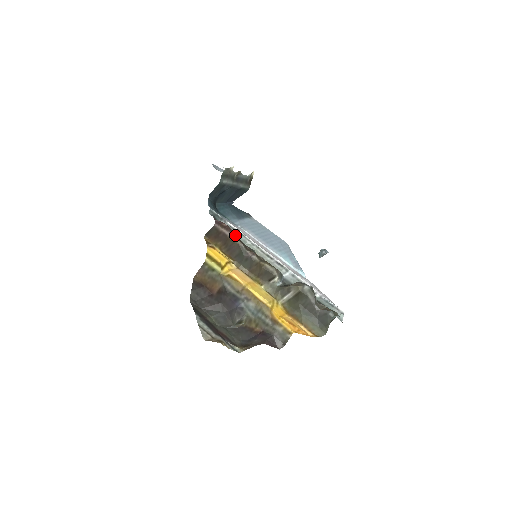
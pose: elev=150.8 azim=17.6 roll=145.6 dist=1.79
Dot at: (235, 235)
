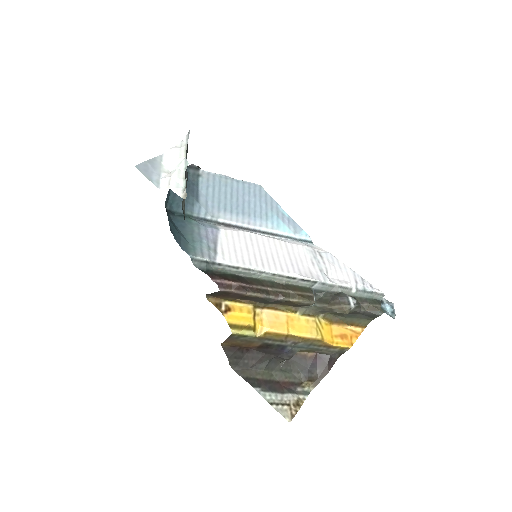
Dot at: (250, 288)
